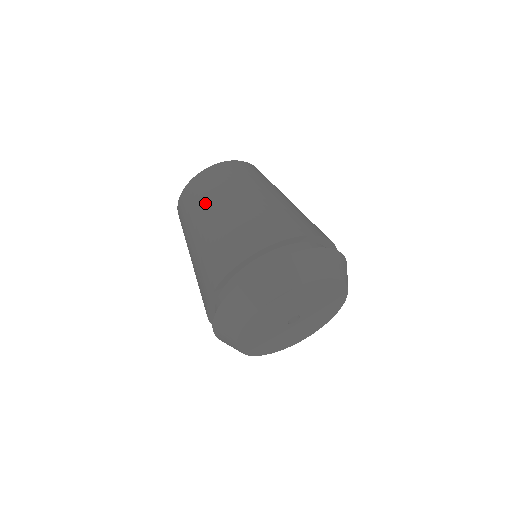
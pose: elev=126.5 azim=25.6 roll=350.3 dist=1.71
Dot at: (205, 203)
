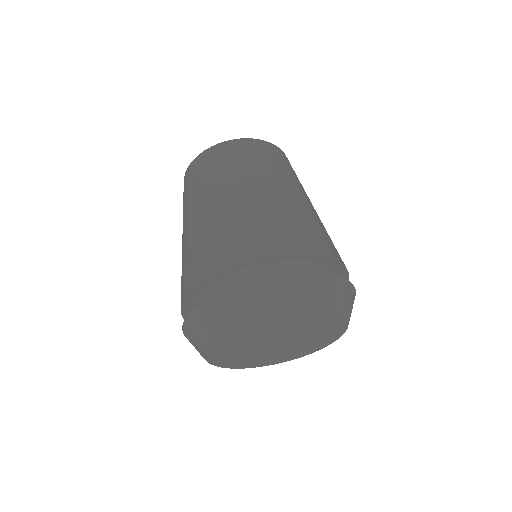
Dot at: (204, 187)
